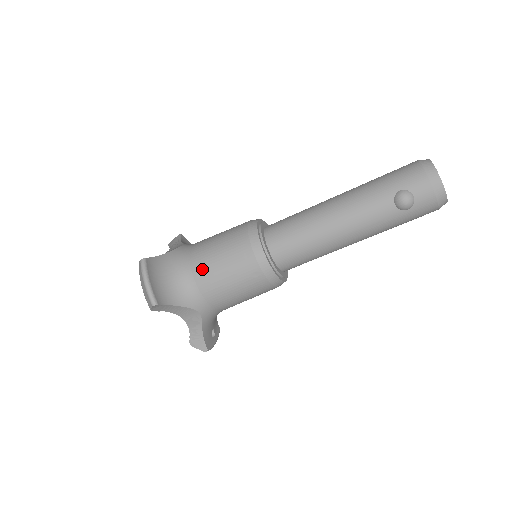
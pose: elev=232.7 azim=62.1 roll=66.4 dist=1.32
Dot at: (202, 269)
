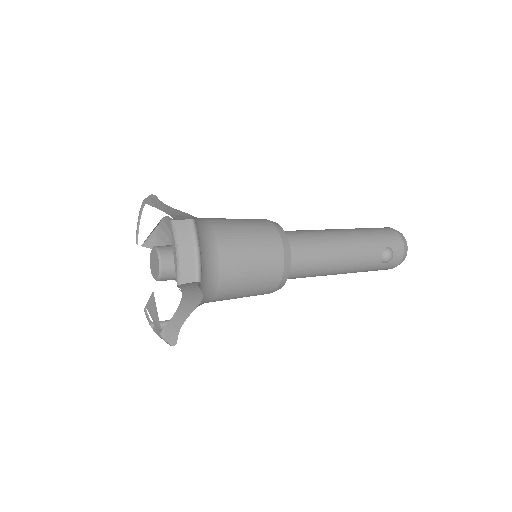
Dot at: (231, 254)
